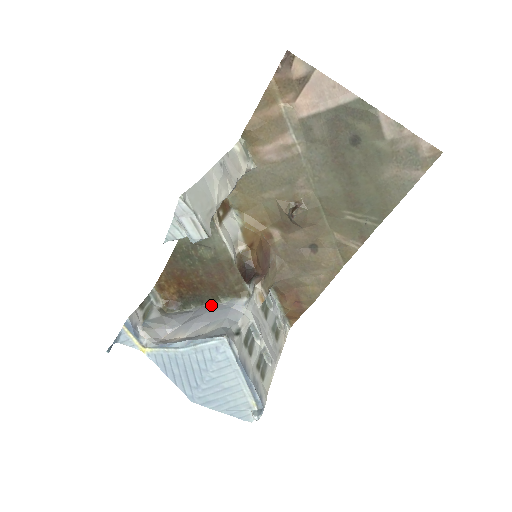
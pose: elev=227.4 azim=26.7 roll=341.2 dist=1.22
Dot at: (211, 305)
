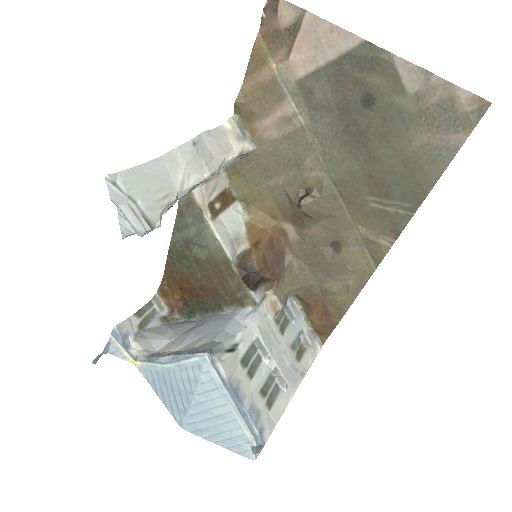
Dot at: (214, 314)
